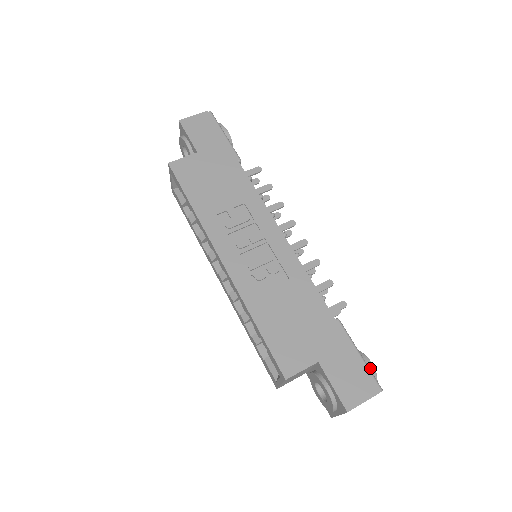
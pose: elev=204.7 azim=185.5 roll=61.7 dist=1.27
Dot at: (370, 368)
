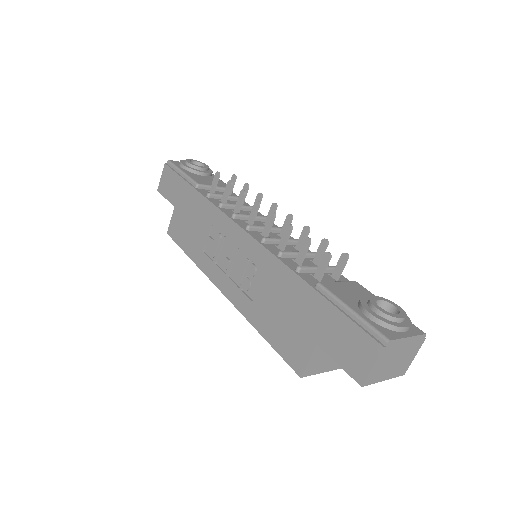
Dot at: (371, 319)
